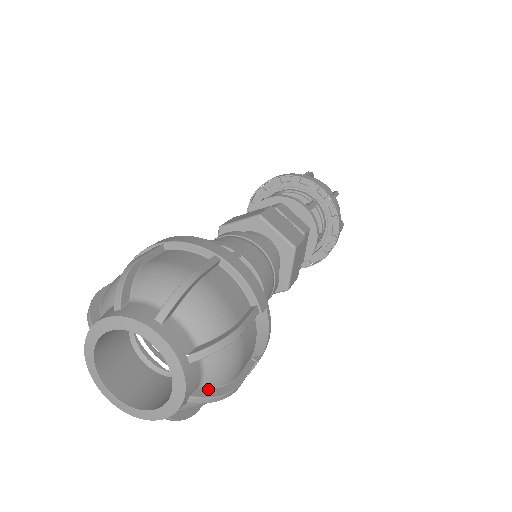
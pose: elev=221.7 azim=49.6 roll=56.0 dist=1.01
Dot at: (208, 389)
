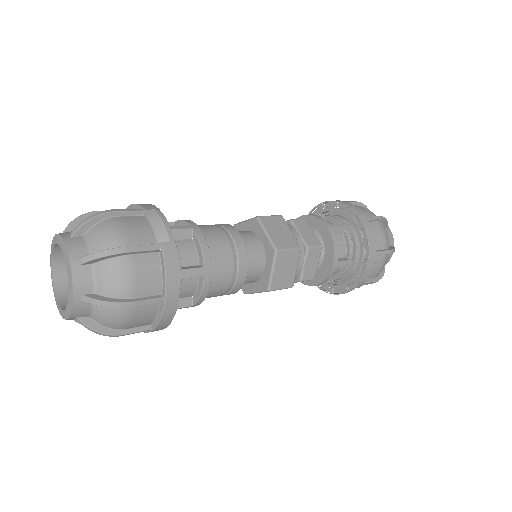
Dot at: (97, 255)
